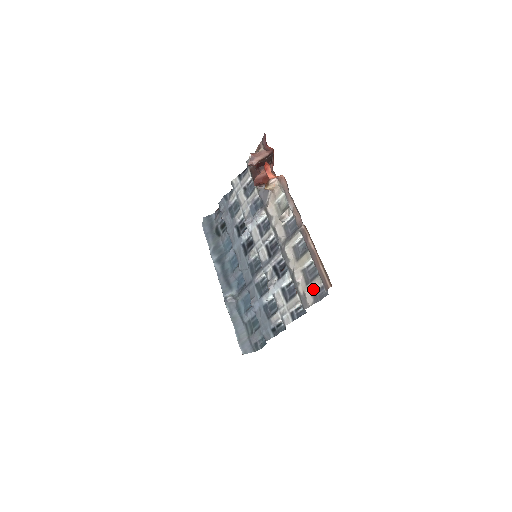
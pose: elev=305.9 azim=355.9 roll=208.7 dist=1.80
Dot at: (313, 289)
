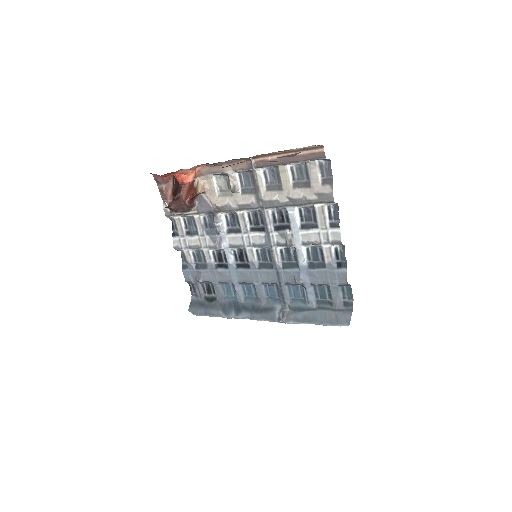
Dot at: (317, 179)
